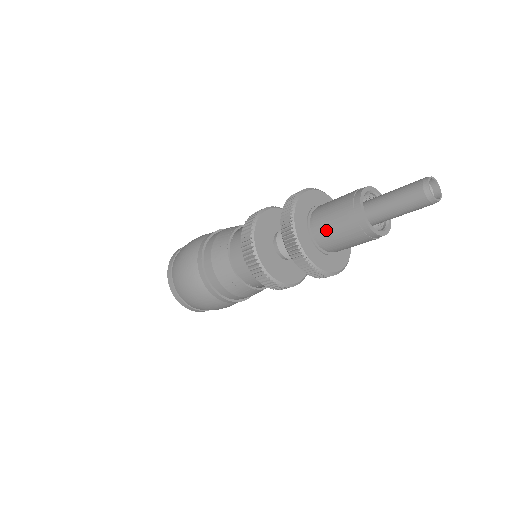
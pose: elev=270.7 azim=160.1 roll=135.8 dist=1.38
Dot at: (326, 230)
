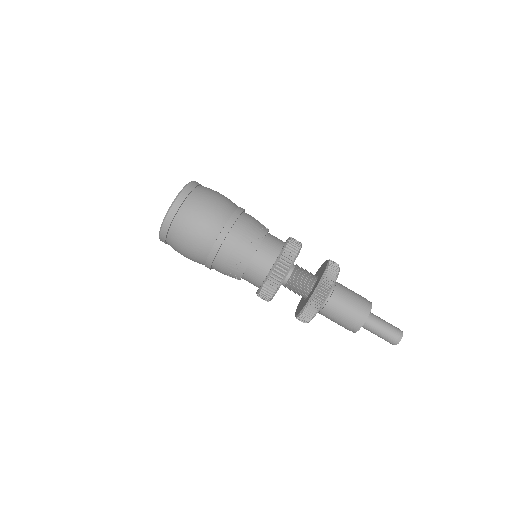
Dot at: (341, 299)
